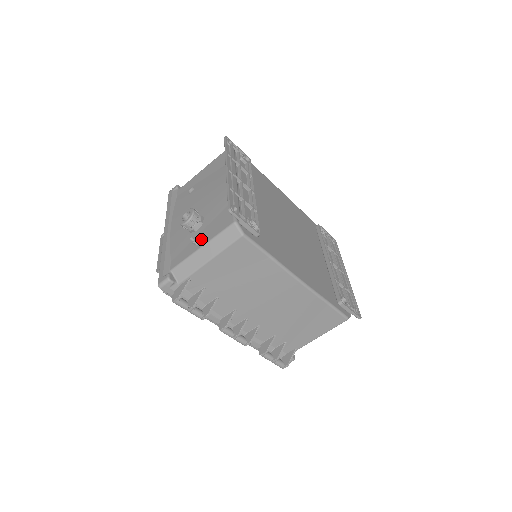
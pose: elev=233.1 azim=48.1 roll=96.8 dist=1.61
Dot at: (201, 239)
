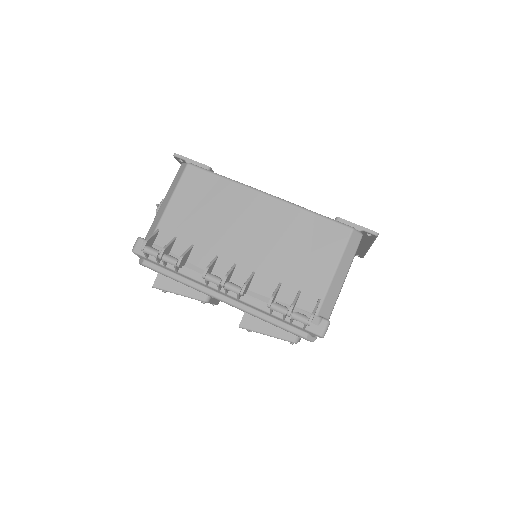
Dot at: occluded
